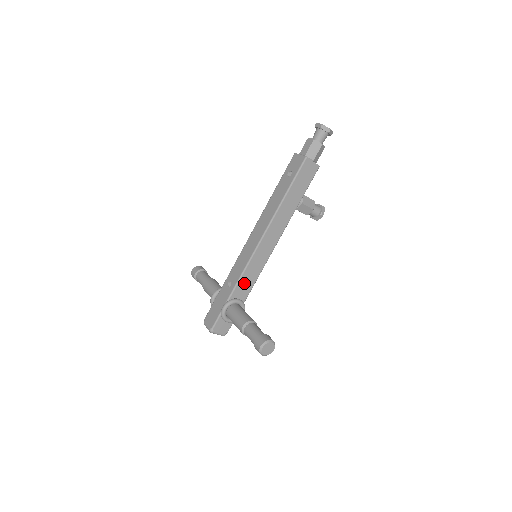
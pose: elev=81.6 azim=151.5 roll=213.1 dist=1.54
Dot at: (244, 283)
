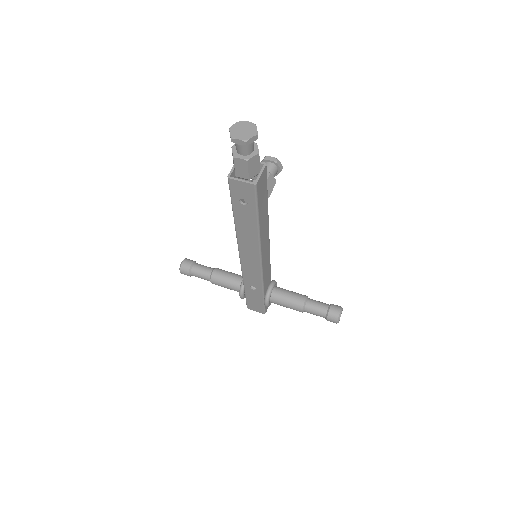
Dot at: (266, 280)
